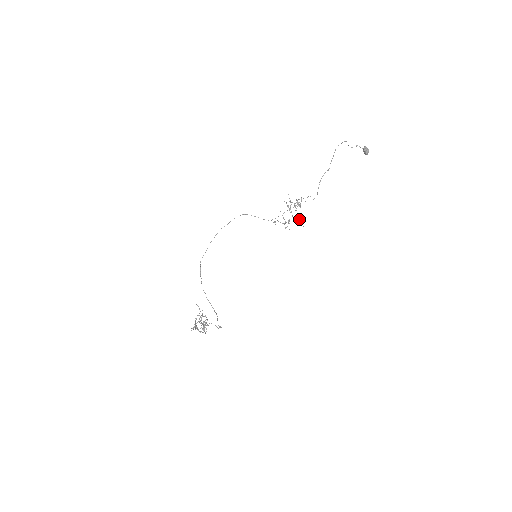
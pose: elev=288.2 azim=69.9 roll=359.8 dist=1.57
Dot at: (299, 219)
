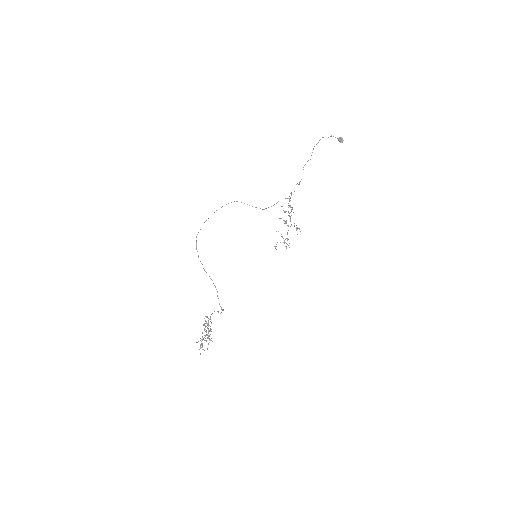
Dot at: (296, 228)
